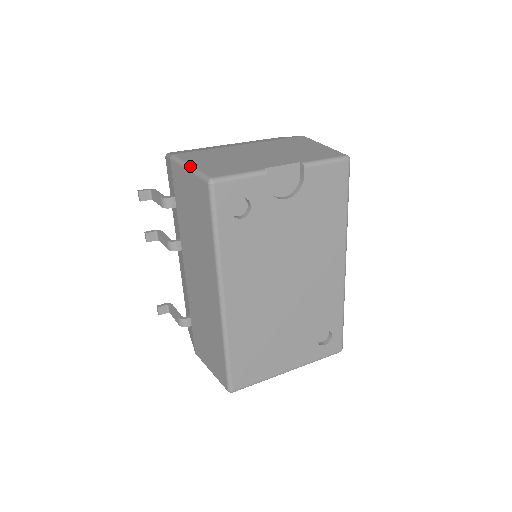
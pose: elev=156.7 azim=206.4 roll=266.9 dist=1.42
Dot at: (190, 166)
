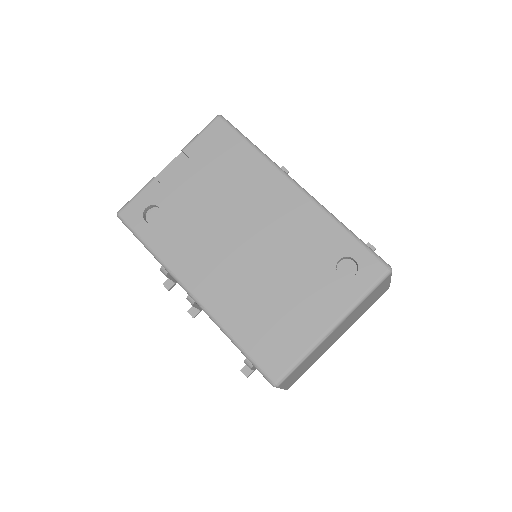
Dot at: occluded
